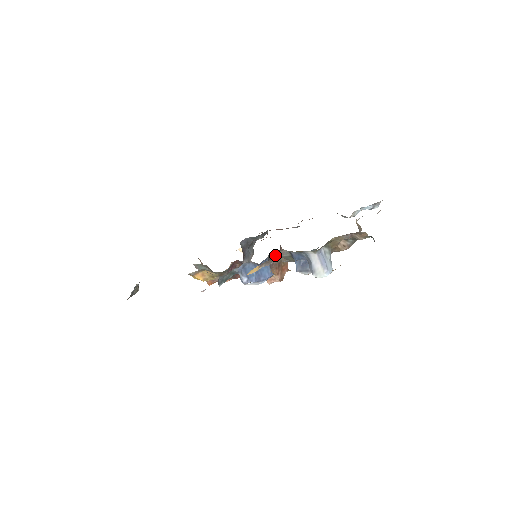
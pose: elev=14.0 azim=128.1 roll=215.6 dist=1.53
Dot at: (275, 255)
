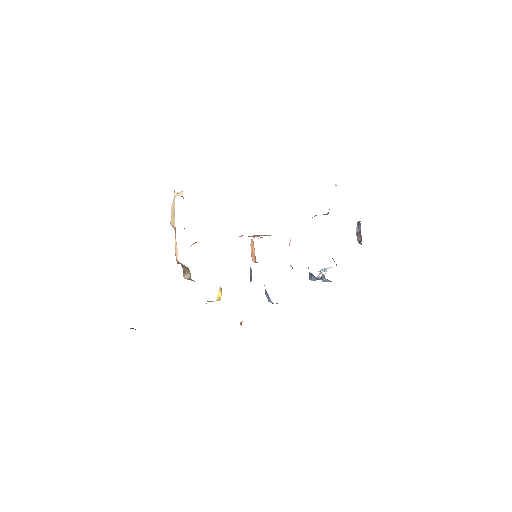
Dot at: occluded
